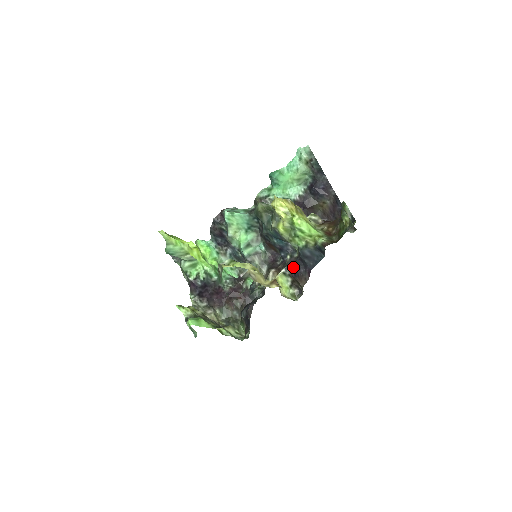
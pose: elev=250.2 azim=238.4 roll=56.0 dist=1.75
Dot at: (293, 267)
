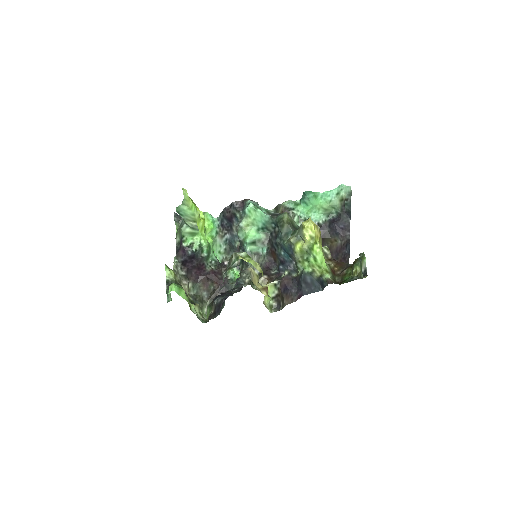
Dot at: (287, 284)
